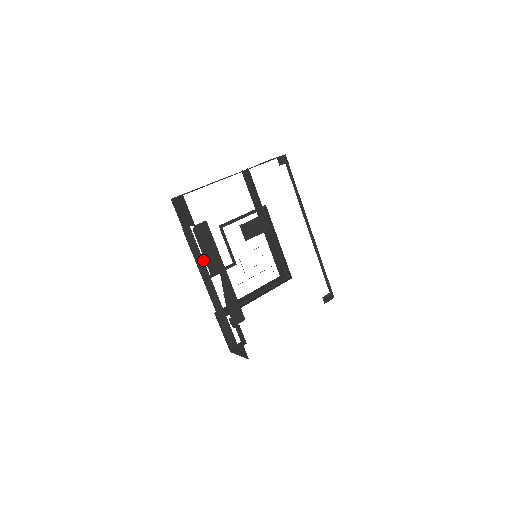
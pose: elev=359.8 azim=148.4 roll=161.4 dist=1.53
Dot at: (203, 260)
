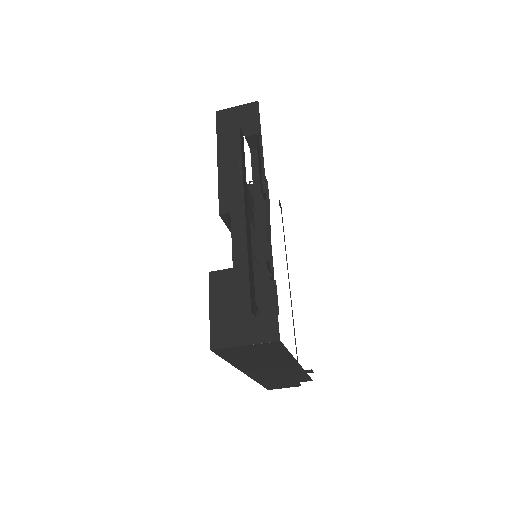
Dot at: occluded
